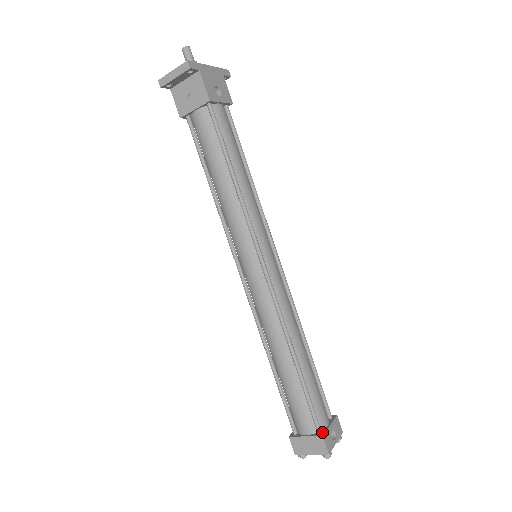
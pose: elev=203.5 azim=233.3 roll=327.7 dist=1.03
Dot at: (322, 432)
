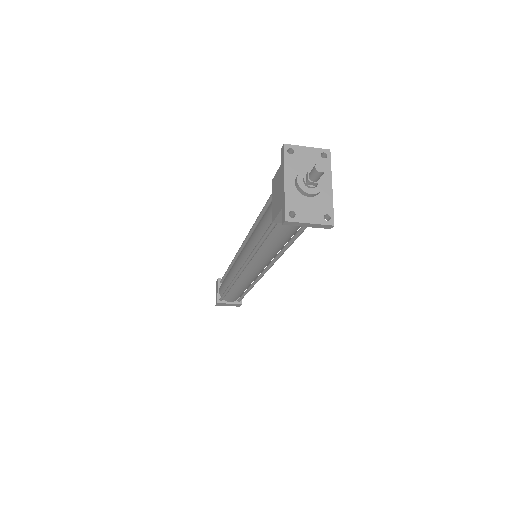
Dot at: occluded
